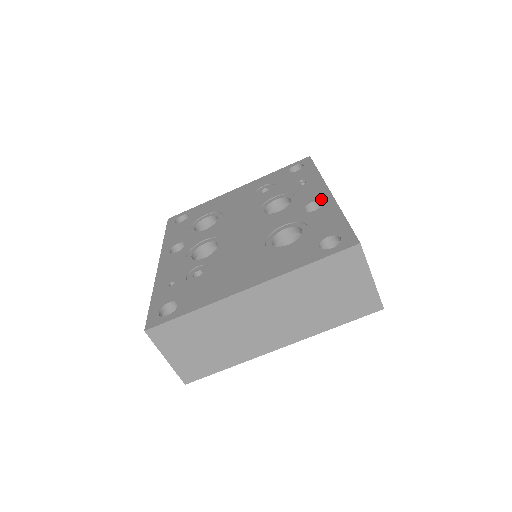
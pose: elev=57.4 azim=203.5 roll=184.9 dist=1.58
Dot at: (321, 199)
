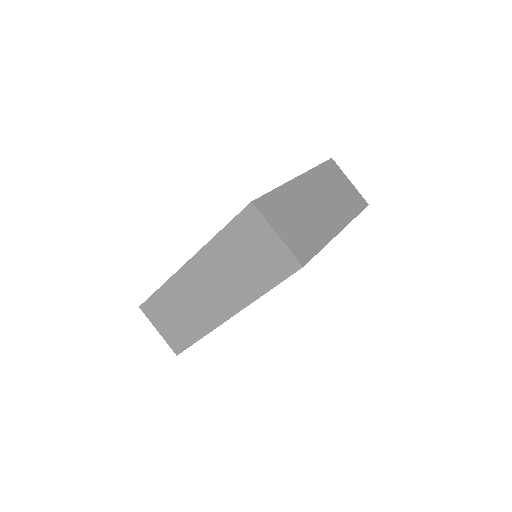
Dot at: occluded
